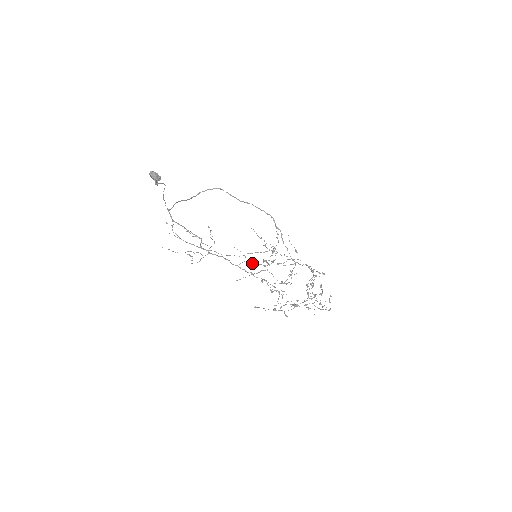
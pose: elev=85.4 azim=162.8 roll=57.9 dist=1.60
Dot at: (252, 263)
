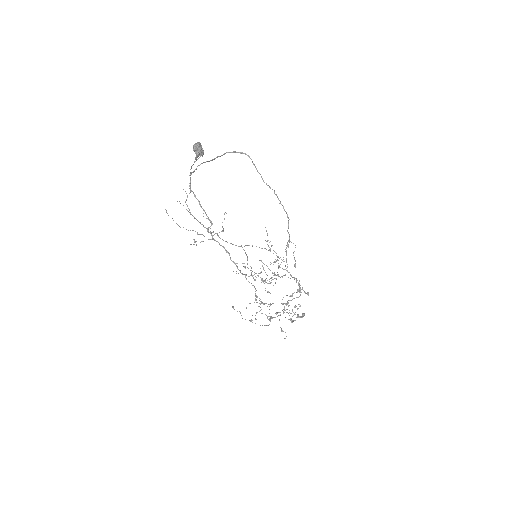
Dot at: occluded
